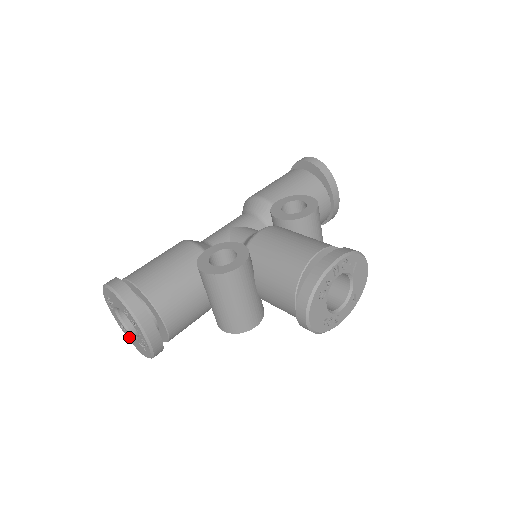
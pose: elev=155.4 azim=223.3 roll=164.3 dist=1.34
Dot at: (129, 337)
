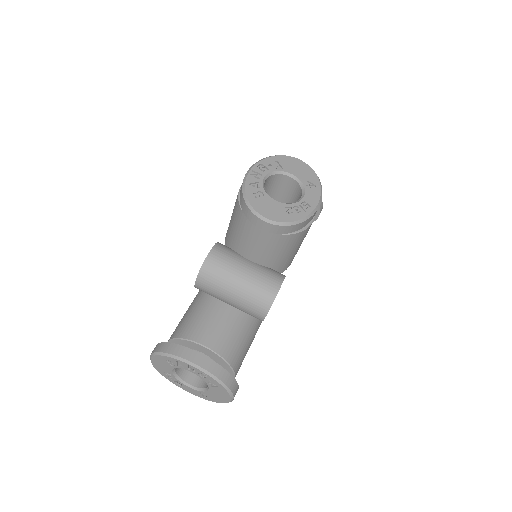
Dot at: (213, 398)
